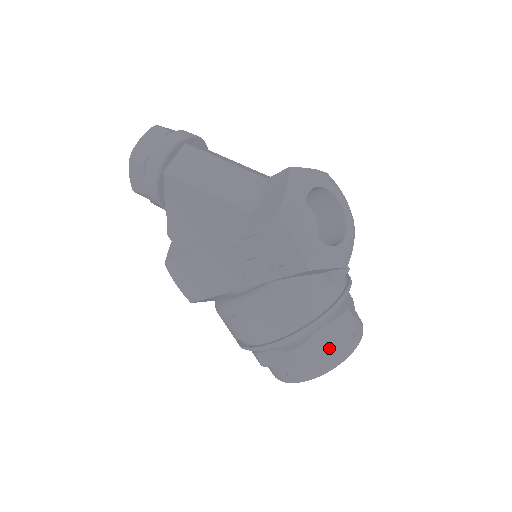
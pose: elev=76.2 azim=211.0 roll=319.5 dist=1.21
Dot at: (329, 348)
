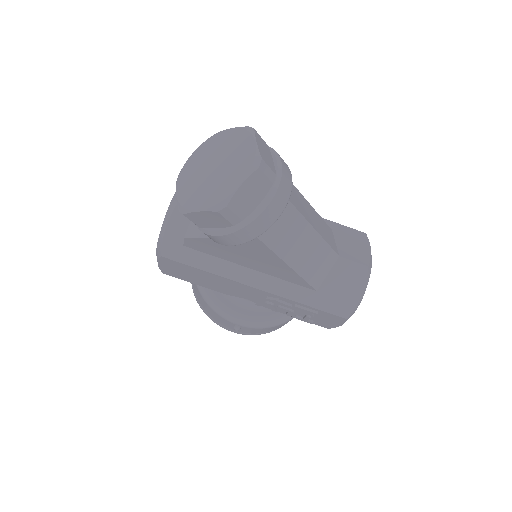
Dot at: occluded
